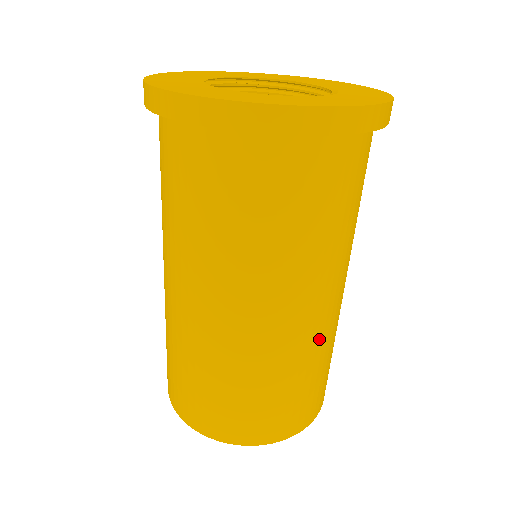
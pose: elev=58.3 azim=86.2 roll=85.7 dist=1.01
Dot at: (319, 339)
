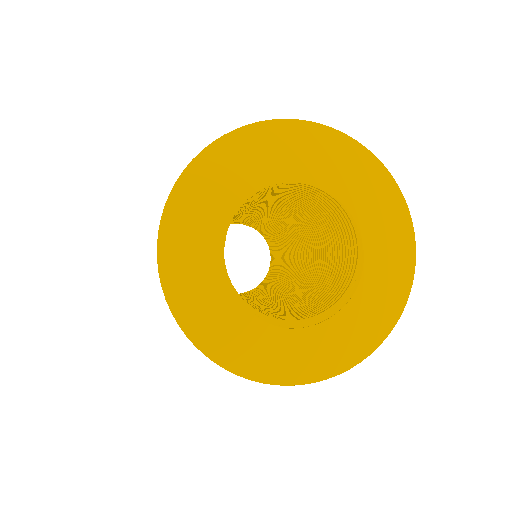
Dot at: occluded
